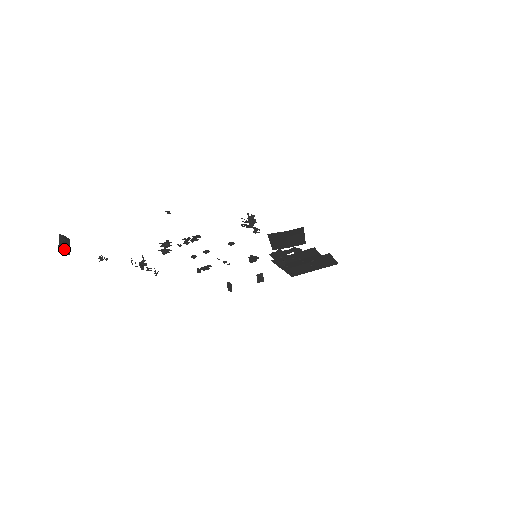
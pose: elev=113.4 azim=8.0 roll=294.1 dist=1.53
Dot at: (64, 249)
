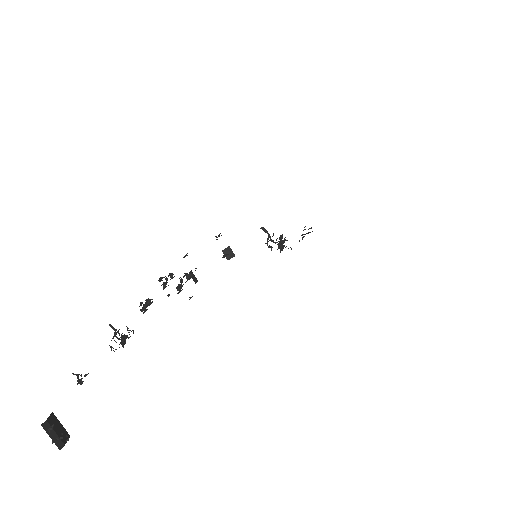
Dot at: (62, 438)
